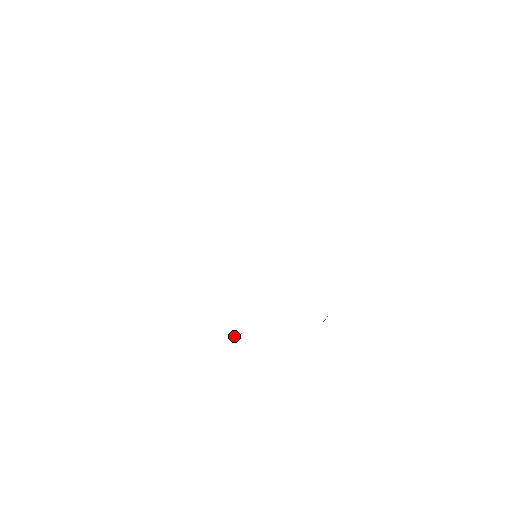
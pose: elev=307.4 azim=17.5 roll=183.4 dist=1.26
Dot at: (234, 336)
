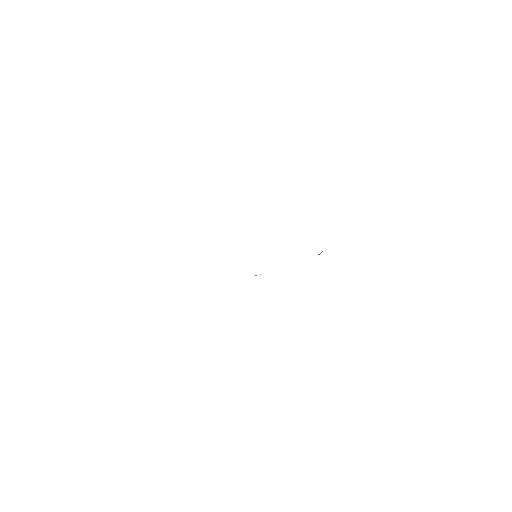
Dot at: occluded
